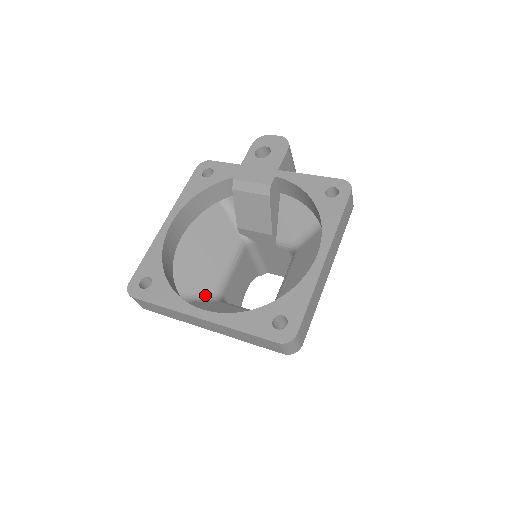
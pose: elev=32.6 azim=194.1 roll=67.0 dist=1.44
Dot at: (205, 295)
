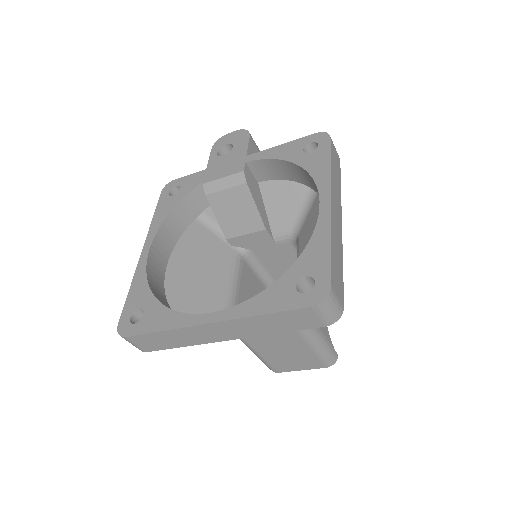
Dot at: occluded
